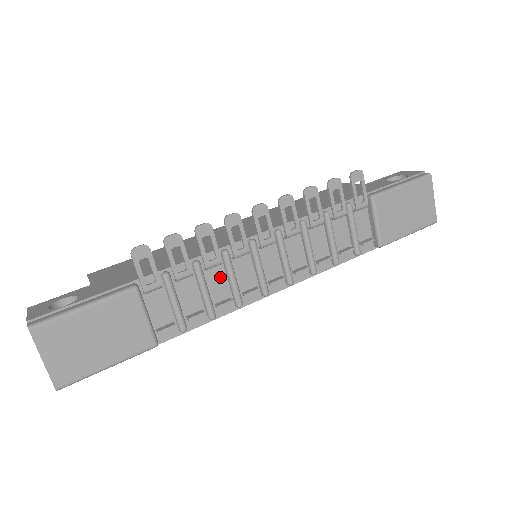
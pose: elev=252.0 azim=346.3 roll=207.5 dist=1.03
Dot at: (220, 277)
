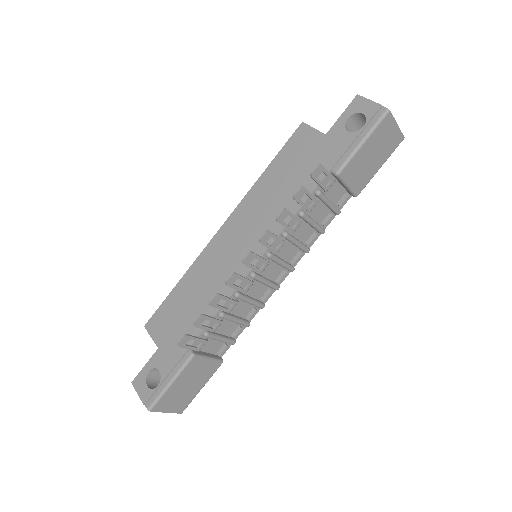
Dot at: (241, 305)
